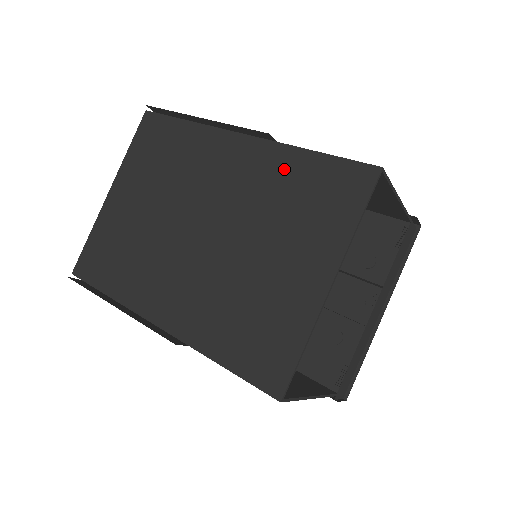
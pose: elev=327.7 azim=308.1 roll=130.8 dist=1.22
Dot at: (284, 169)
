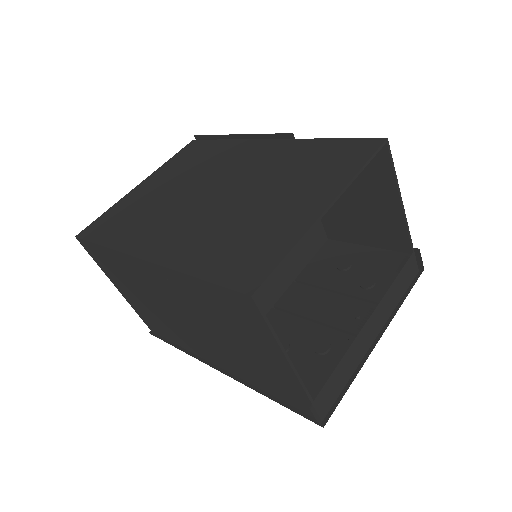
Dot at: (300, 151)
